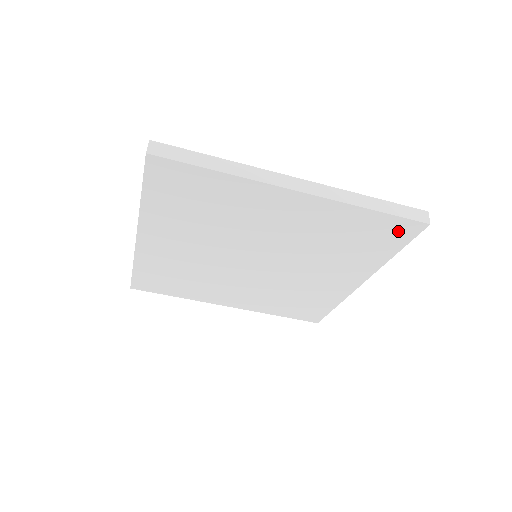
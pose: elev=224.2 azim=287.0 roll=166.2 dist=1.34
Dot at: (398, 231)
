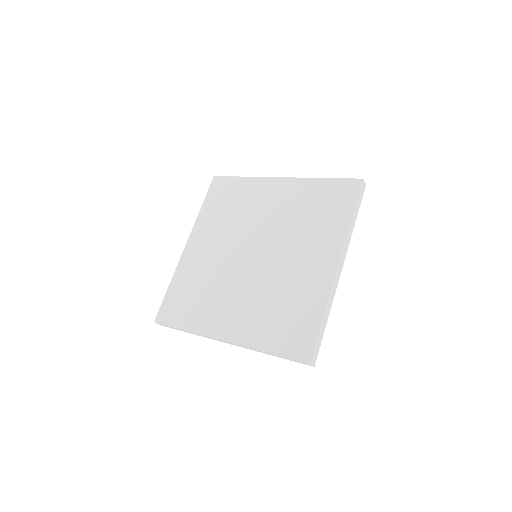
Dot at: occluded
